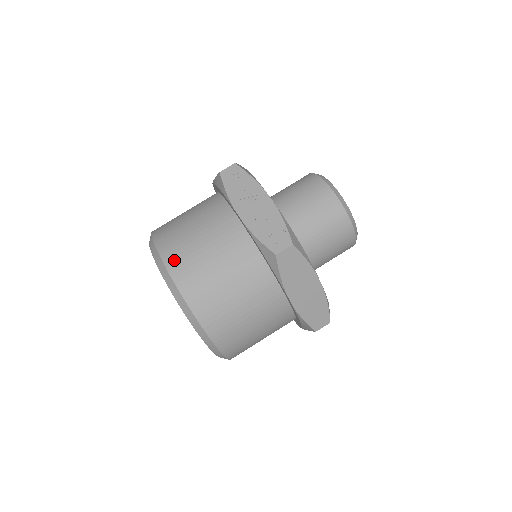
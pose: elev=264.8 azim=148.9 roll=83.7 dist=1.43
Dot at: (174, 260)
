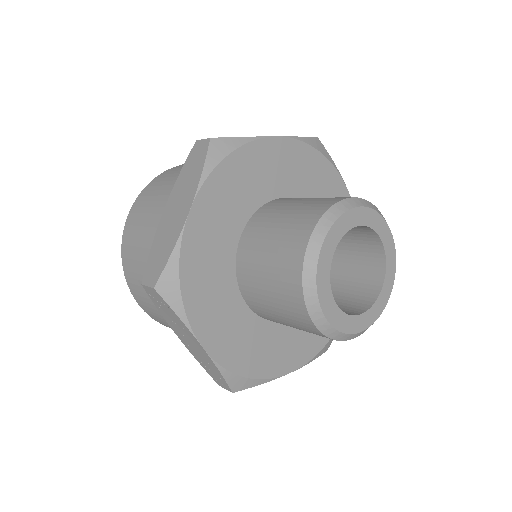
Dot at: (143, 306)
